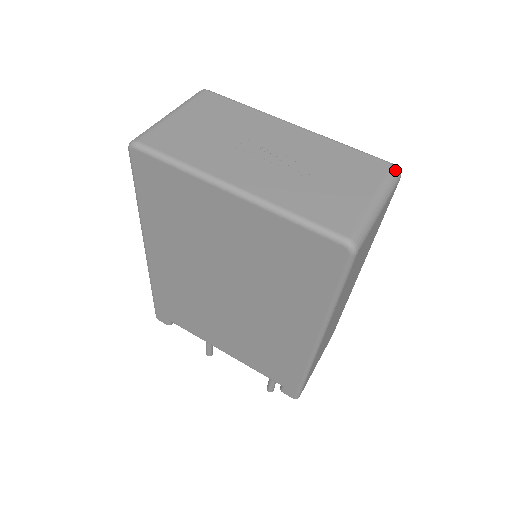
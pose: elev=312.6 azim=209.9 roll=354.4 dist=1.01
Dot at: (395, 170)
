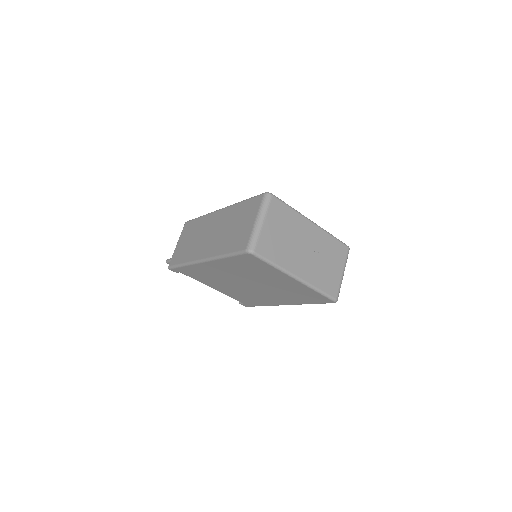
Dot at: occluded
